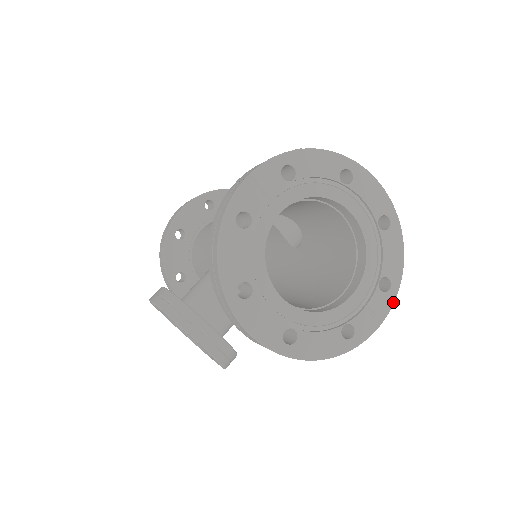
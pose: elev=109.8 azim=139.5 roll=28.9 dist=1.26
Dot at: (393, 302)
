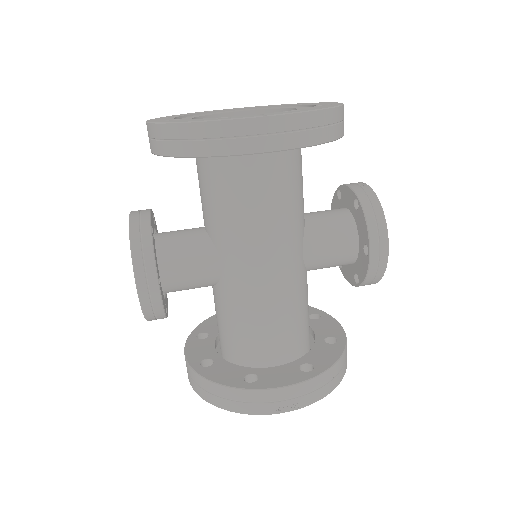
Dot at: (293, 113)
